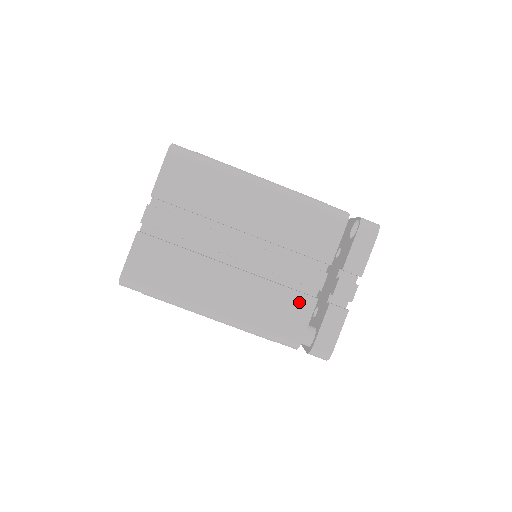
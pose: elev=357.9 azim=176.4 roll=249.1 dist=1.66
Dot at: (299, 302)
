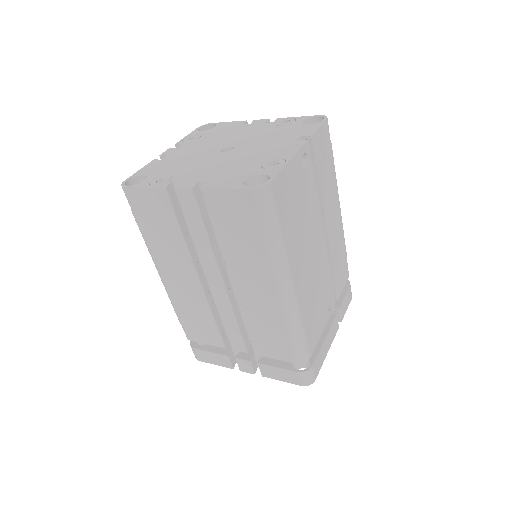
Dot at: (213, 335)
